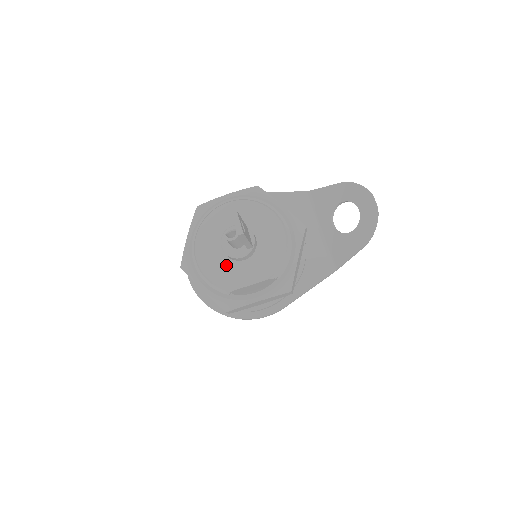
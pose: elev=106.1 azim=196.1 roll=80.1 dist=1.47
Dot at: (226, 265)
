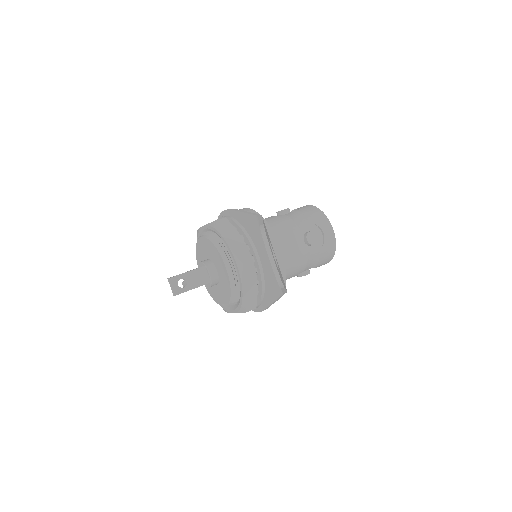
Dot at: occluded
